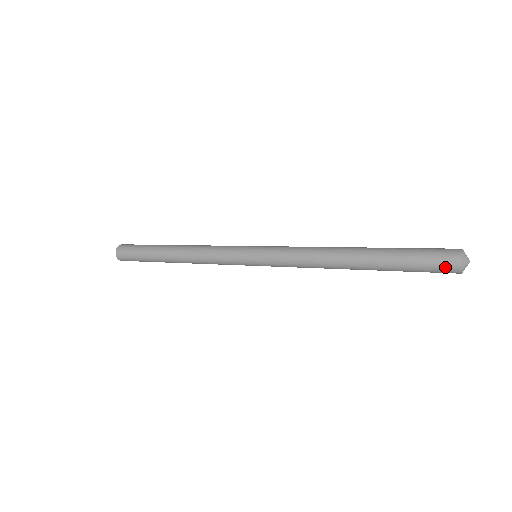
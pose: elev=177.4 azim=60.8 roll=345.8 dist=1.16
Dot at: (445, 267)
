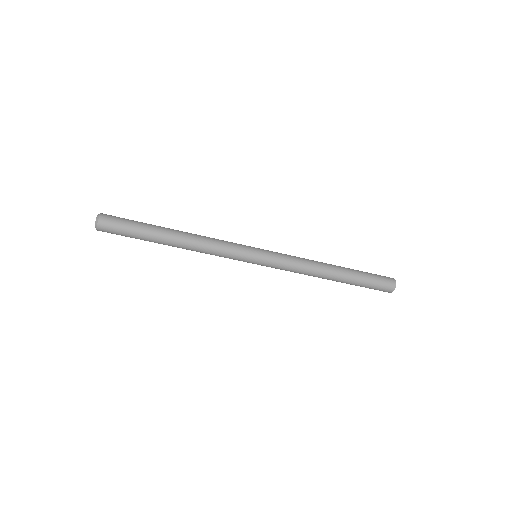
Dot at: (388, 282)
